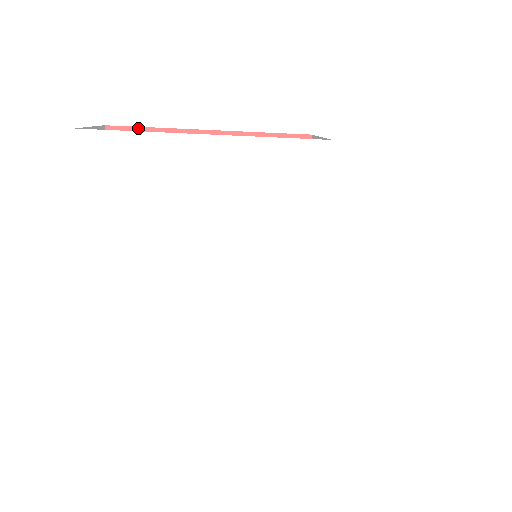
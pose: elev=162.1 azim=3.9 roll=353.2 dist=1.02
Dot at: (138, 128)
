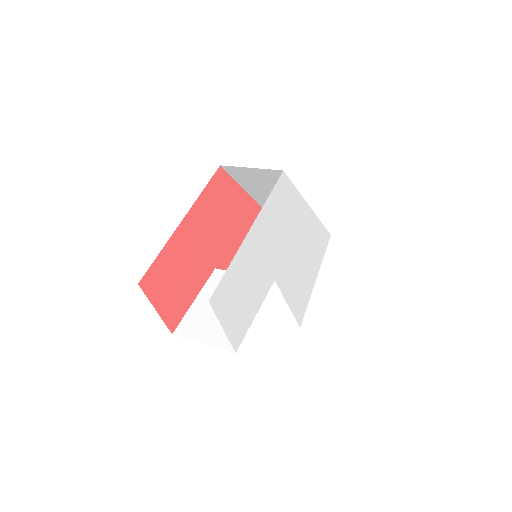
Dot at: (153, 263)
